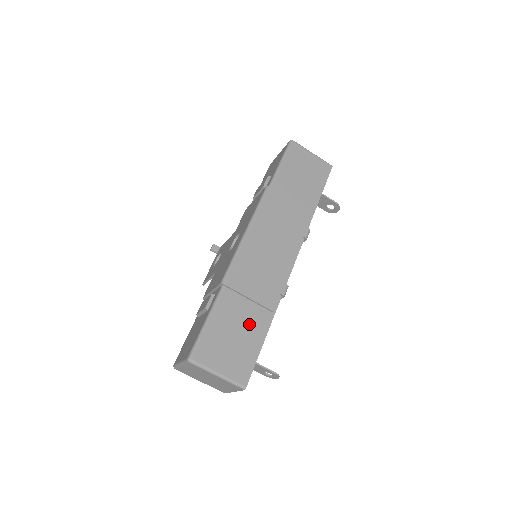
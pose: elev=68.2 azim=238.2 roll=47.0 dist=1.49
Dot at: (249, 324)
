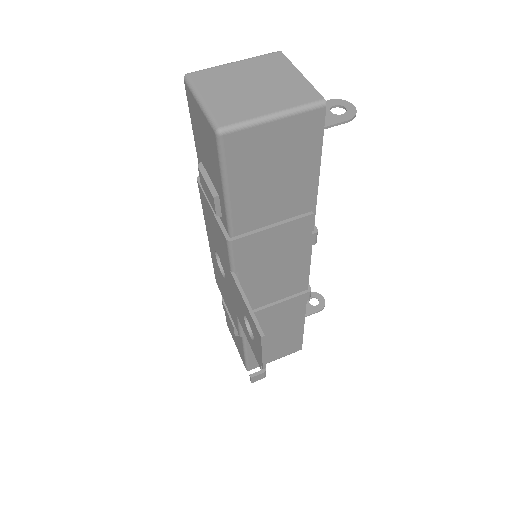
Dot at: occluded
